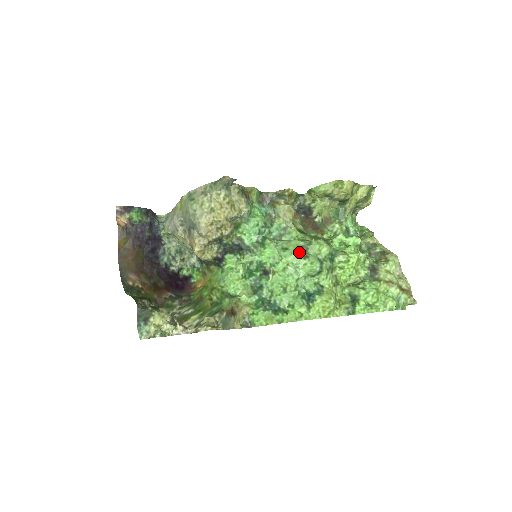
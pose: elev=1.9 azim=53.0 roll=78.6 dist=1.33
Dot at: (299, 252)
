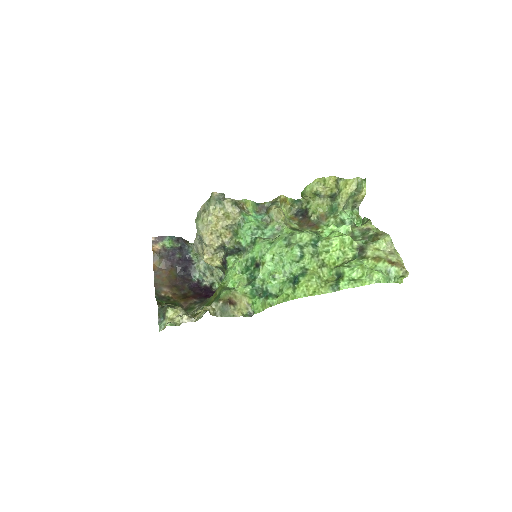
Dot at: (282, 243)
